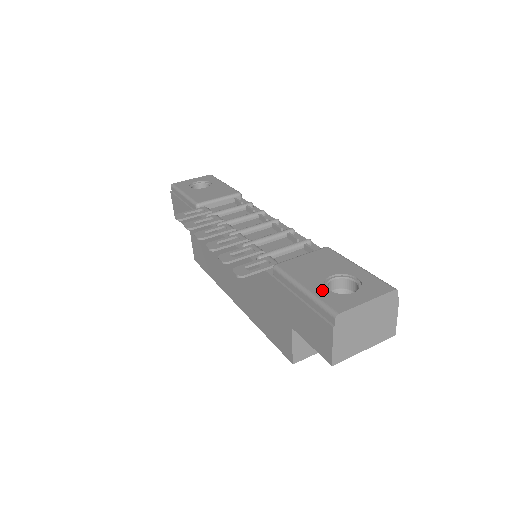
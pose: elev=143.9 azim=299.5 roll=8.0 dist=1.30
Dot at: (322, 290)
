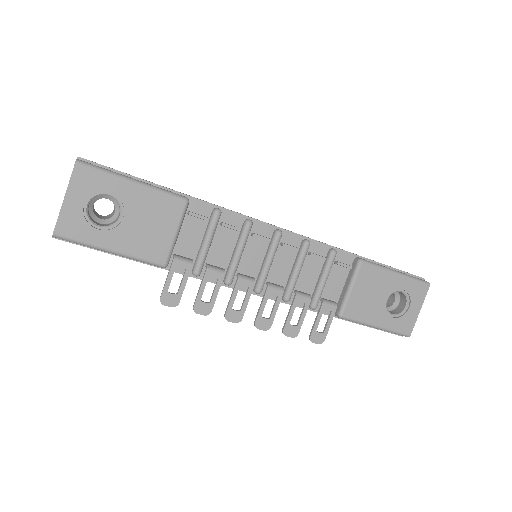
Dot at: (390, 321)
